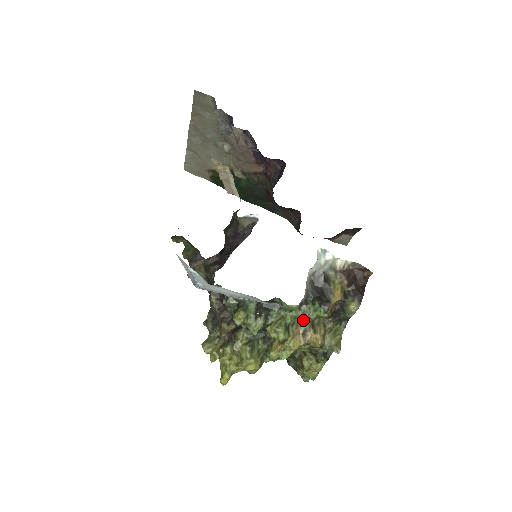
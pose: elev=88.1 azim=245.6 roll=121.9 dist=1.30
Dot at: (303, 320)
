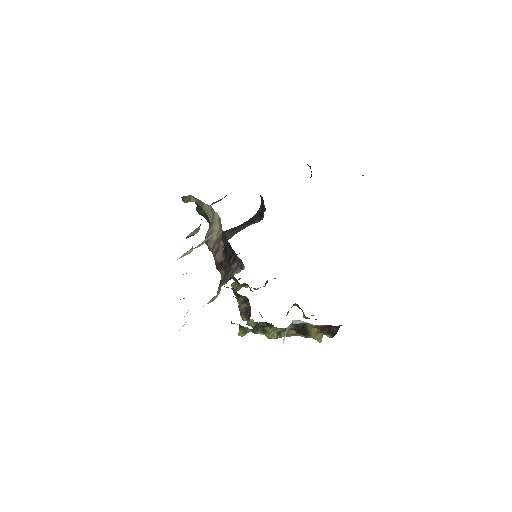
Dot at: occluded
